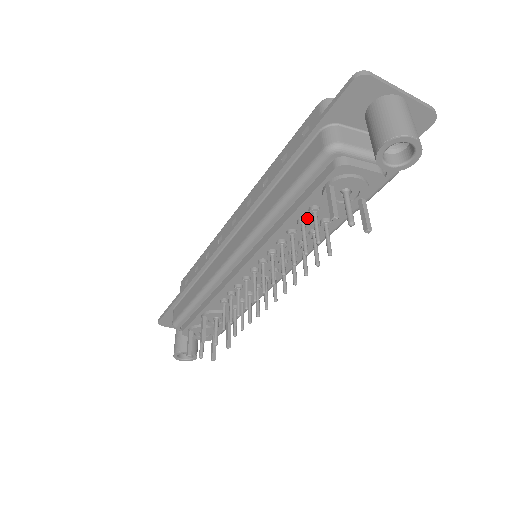
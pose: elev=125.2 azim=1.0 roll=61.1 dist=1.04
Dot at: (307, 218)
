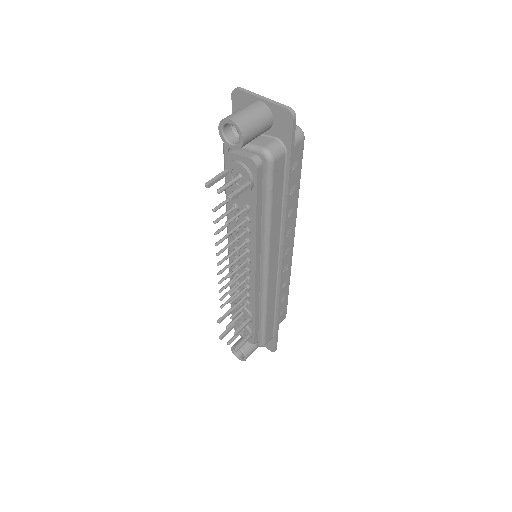
Dot at: (236, 204)
